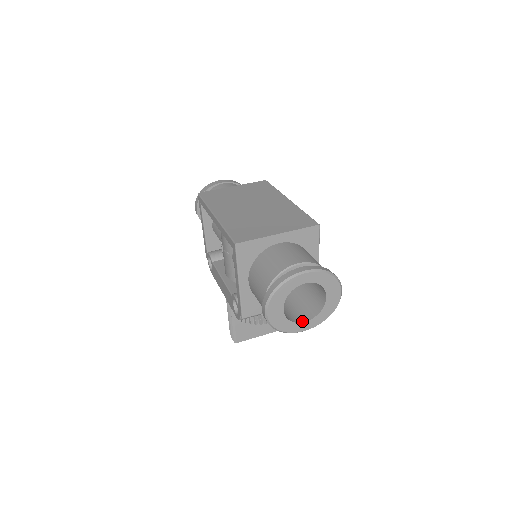
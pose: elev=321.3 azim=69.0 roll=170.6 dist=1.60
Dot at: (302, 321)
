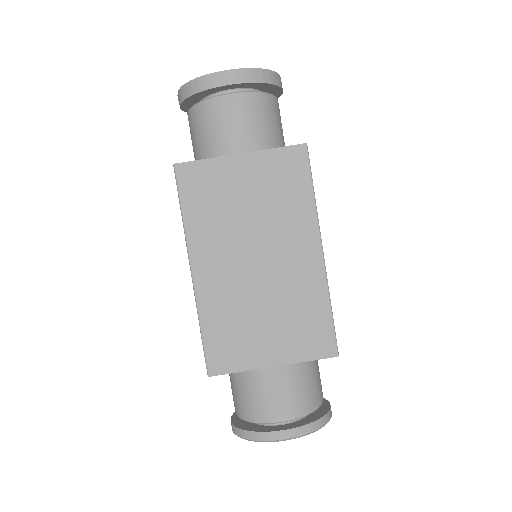
Dot at: occluded
